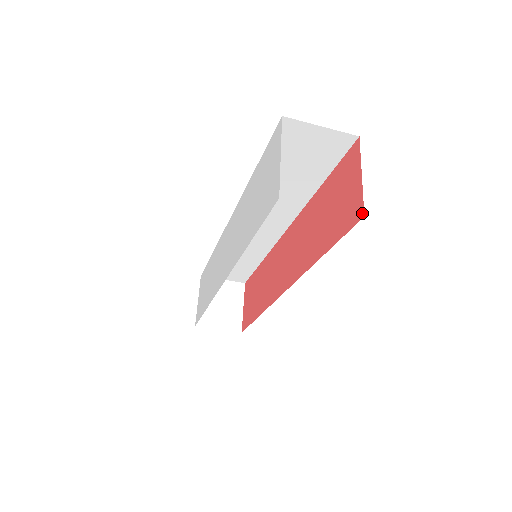
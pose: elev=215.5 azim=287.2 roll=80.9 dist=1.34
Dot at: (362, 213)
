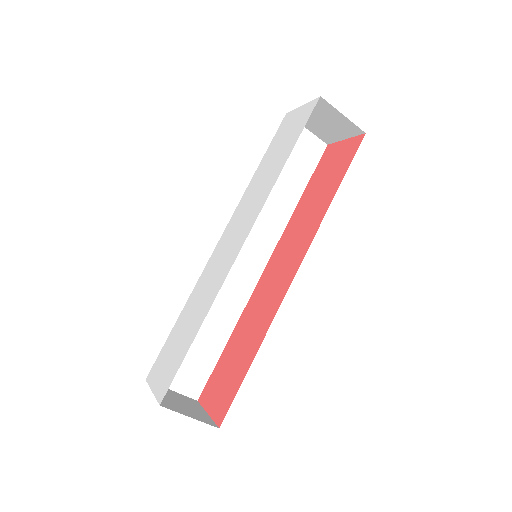
Dot at: (362, 136)
